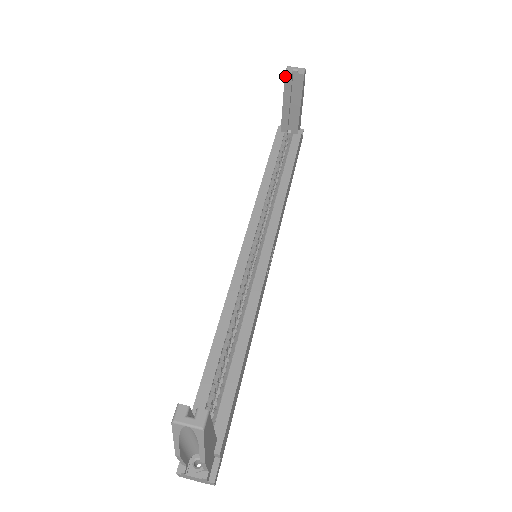
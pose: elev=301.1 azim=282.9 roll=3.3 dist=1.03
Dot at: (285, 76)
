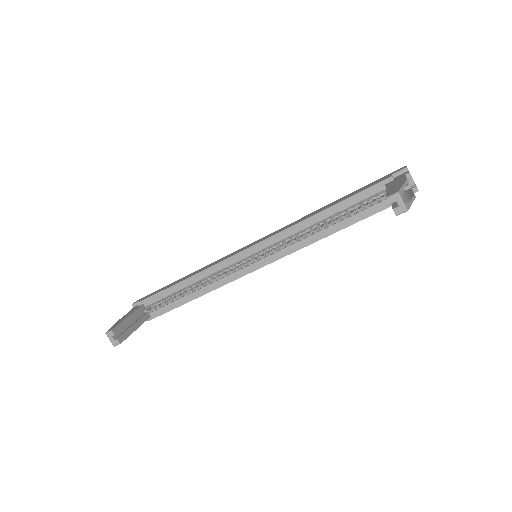
Dot at: (387, 196)
